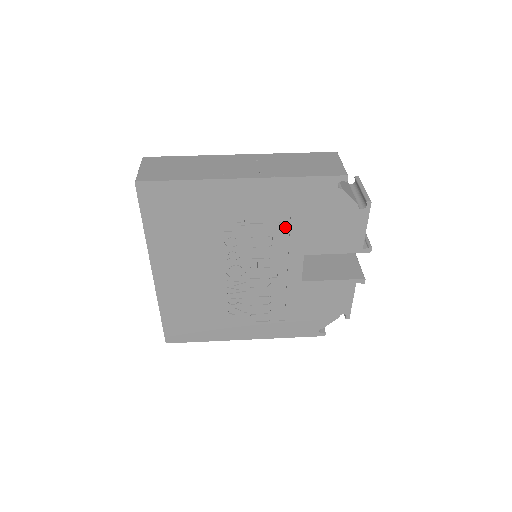
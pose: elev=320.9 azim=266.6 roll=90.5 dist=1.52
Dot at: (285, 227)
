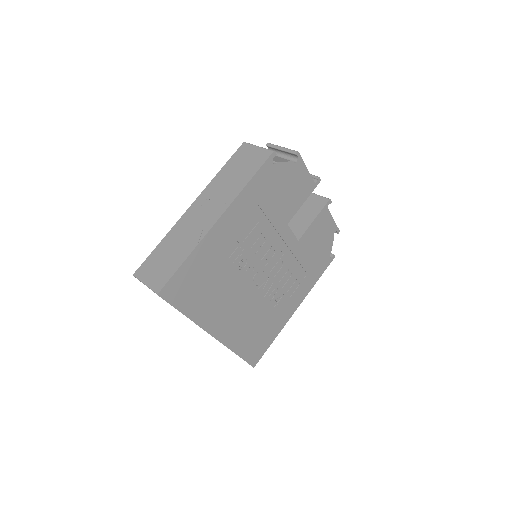
Dot at: (264, 220)
